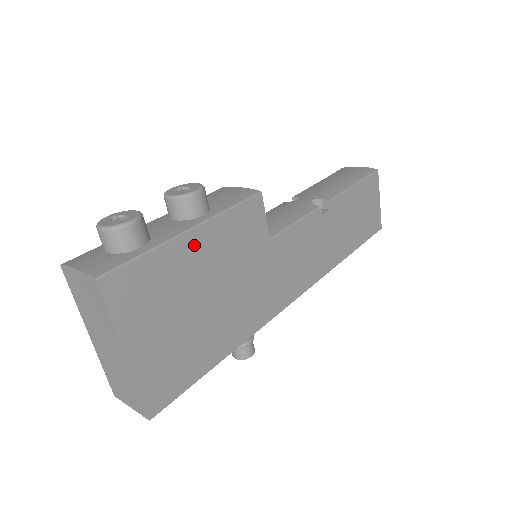
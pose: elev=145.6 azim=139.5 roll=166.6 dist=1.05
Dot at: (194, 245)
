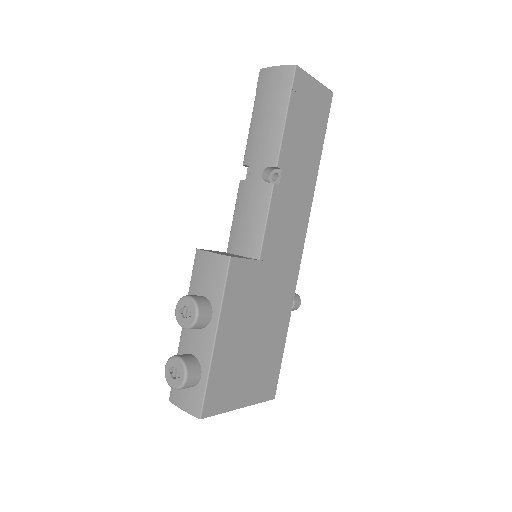
Dot at: (224, 339)
